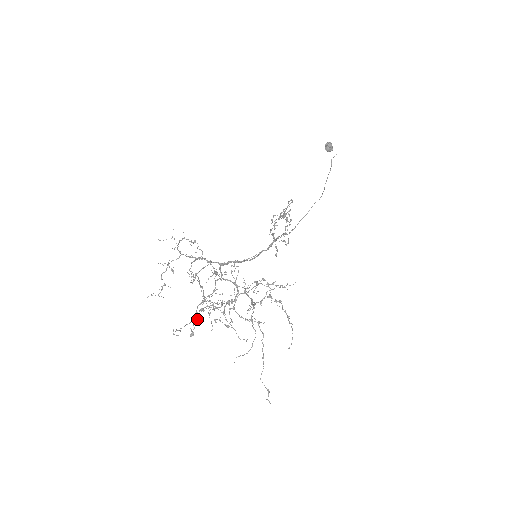
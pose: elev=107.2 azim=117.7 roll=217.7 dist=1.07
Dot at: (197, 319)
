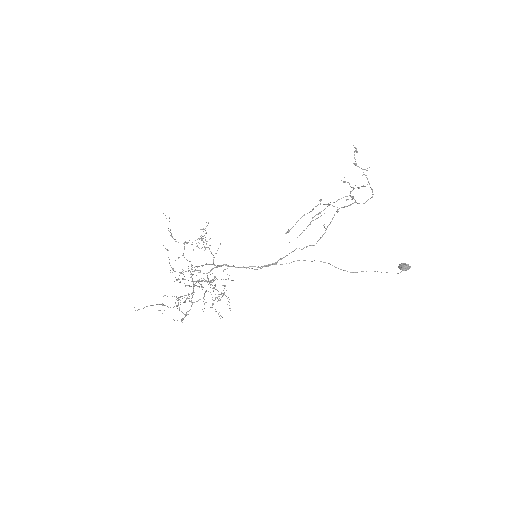
Dot at: occluded
